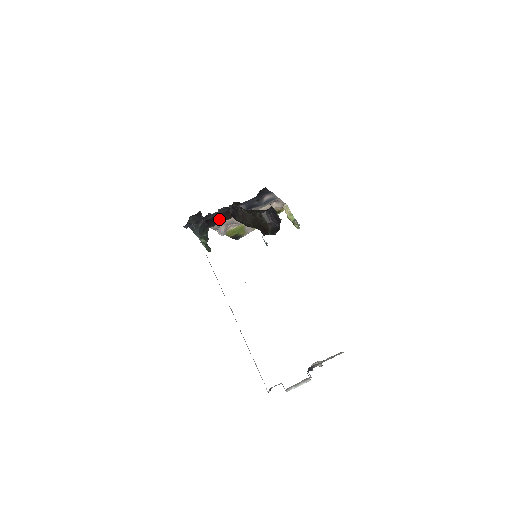
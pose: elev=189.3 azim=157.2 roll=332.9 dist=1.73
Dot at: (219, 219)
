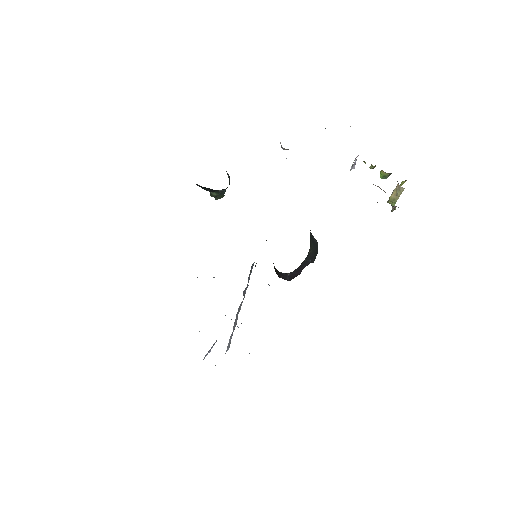
Dot at: occluded
